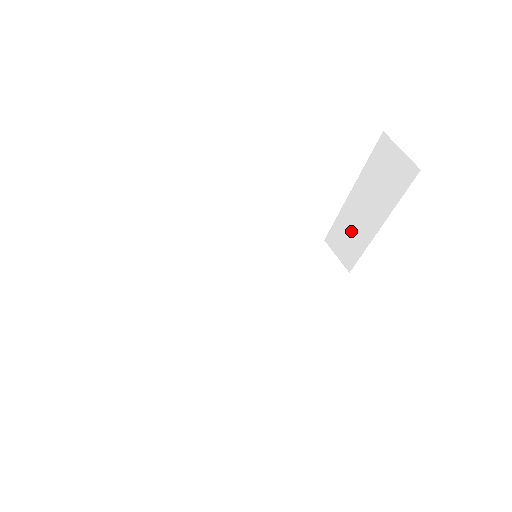
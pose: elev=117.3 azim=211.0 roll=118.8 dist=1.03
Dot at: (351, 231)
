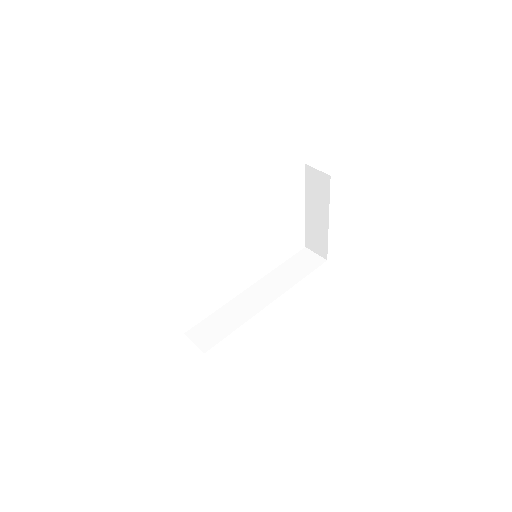
Dot at: (316, 232)
